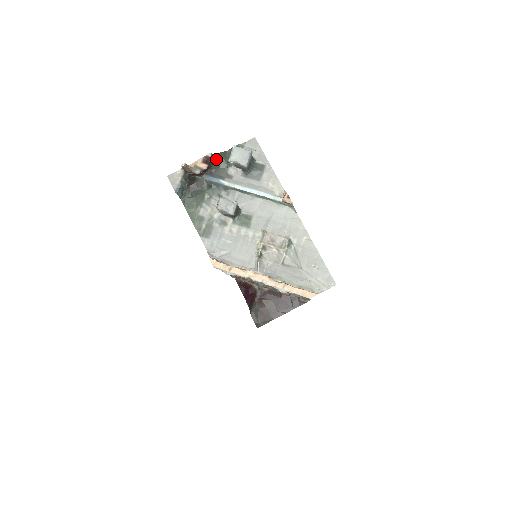
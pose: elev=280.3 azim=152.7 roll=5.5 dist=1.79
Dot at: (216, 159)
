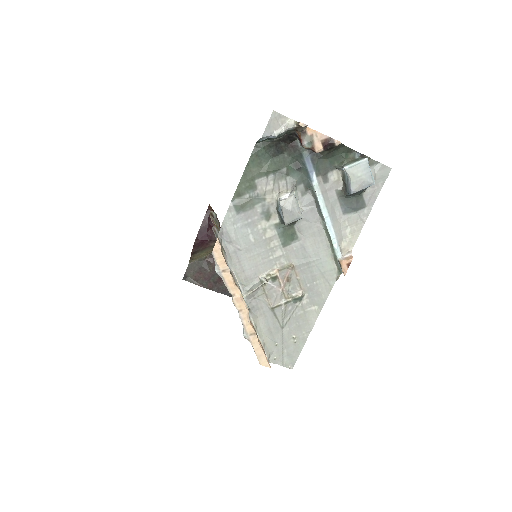
Dot at: (336, 149)
